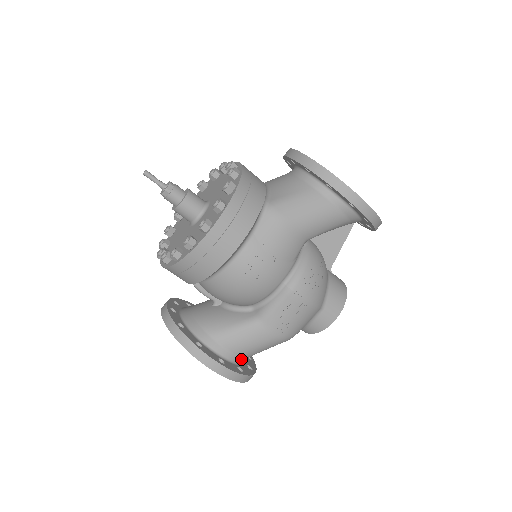
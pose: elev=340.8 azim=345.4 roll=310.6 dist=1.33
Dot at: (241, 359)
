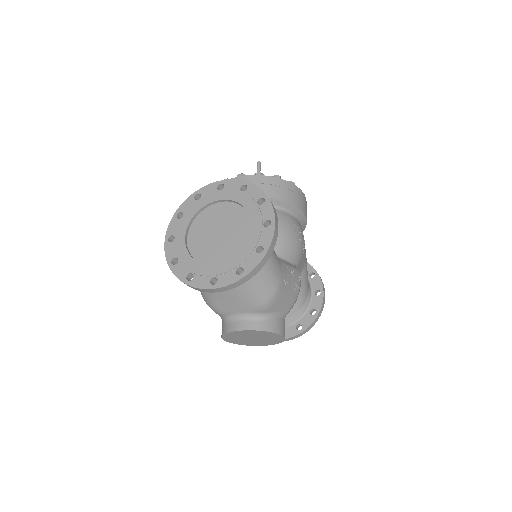
Dot at: occluded
